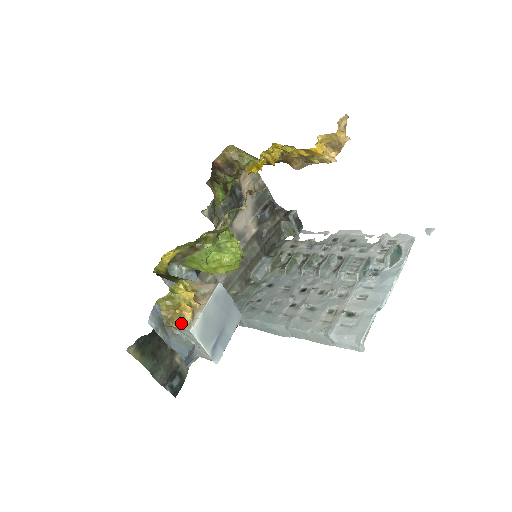
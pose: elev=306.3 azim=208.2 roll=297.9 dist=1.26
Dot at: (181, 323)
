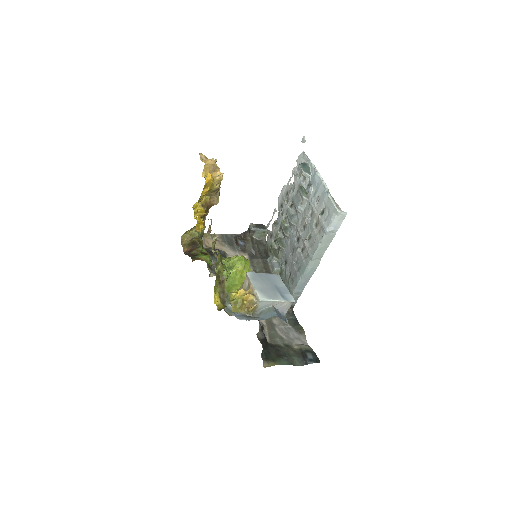
Dot at: (253, 304)
